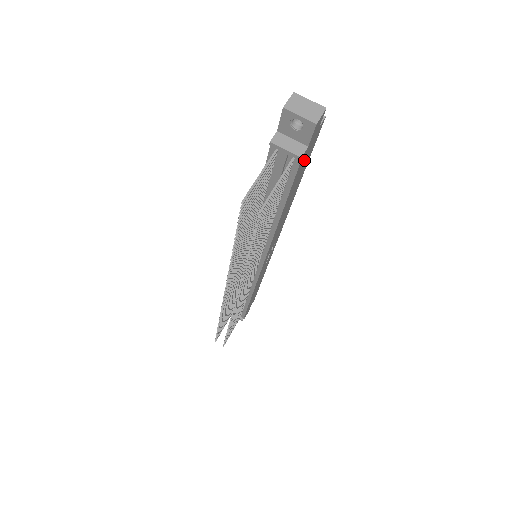
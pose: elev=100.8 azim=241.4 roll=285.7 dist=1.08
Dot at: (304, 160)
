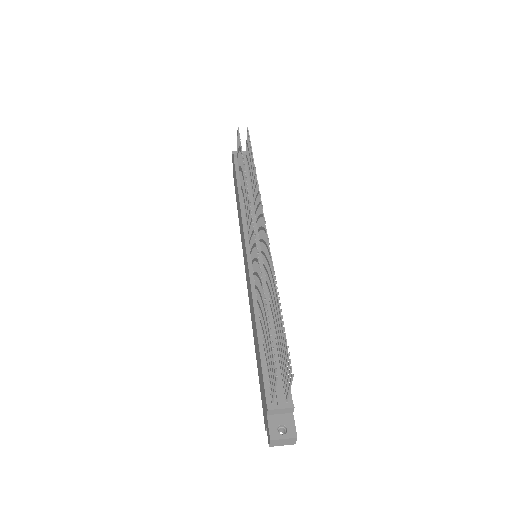
Dot at: occluded
